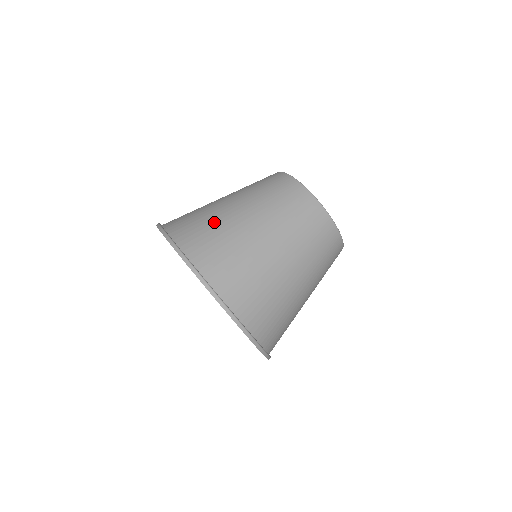
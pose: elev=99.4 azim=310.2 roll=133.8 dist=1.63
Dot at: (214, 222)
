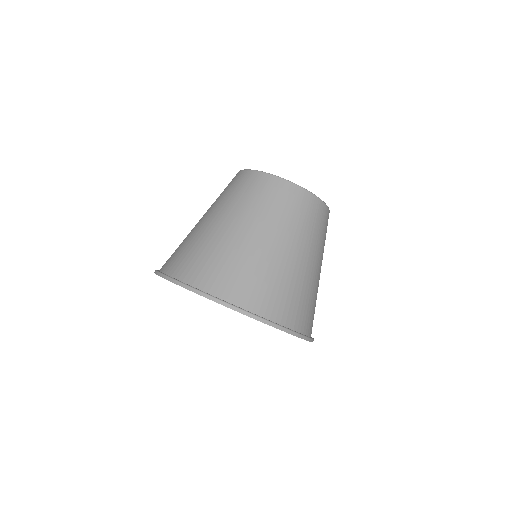
Dot at: (188, 240)
